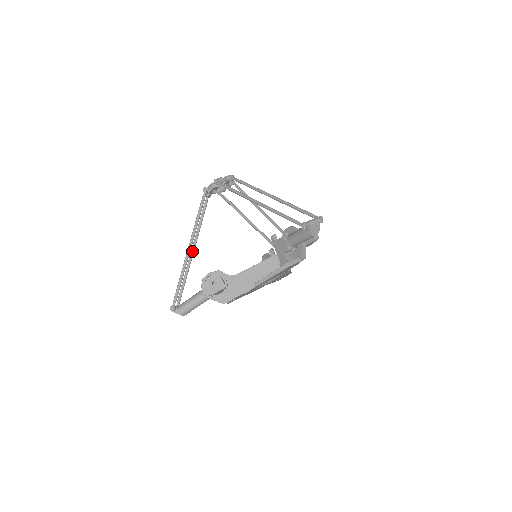
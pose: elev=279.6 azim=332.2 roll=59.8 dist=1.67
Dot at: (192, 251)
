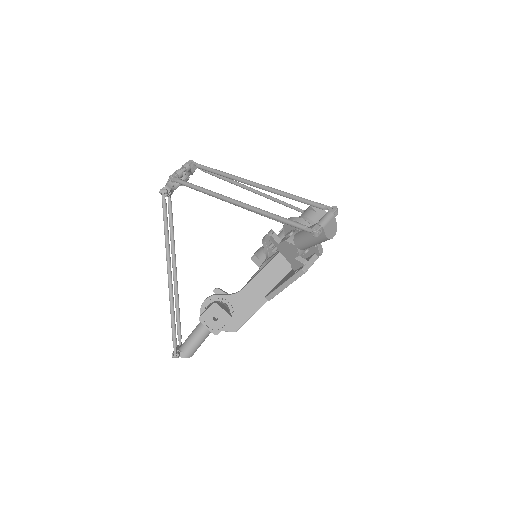
Dot at: (174, 272)
